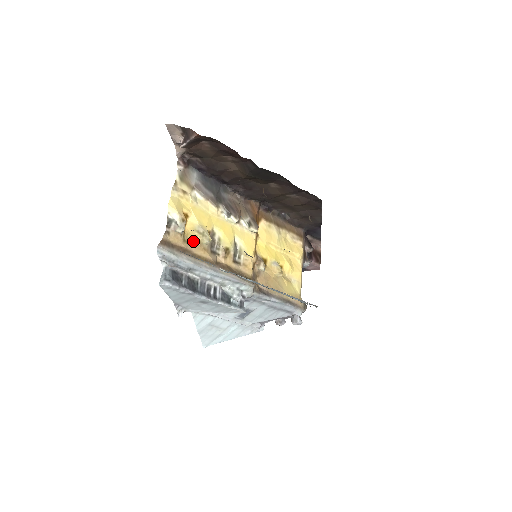
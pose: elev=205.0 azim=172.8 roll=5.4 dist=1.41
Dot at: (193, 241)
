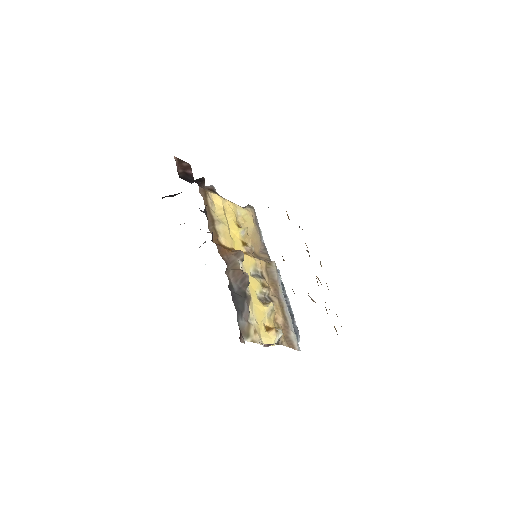
Dot at: (274, 319)
